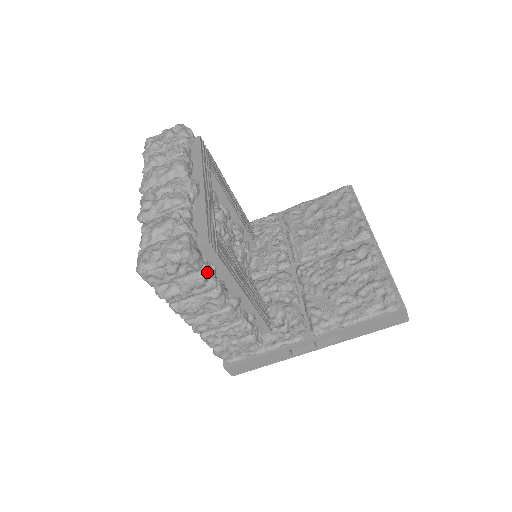
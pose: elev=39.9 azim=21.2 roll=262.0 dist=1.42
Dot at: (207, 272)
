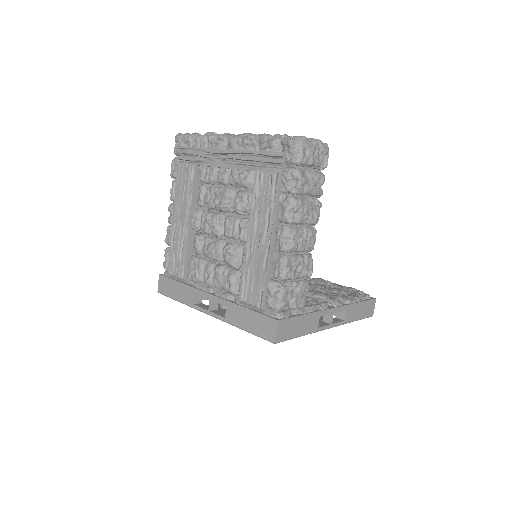
Dot at: occluded
